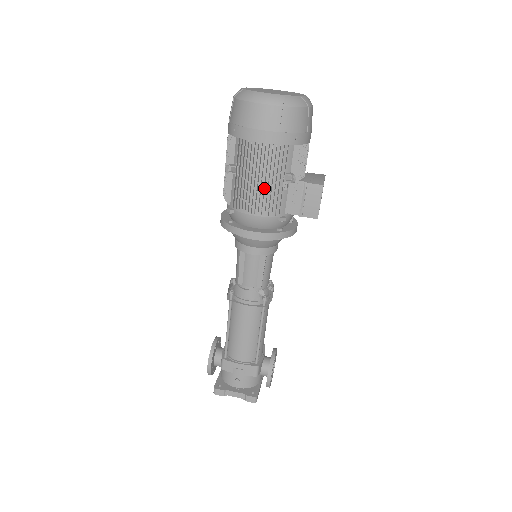
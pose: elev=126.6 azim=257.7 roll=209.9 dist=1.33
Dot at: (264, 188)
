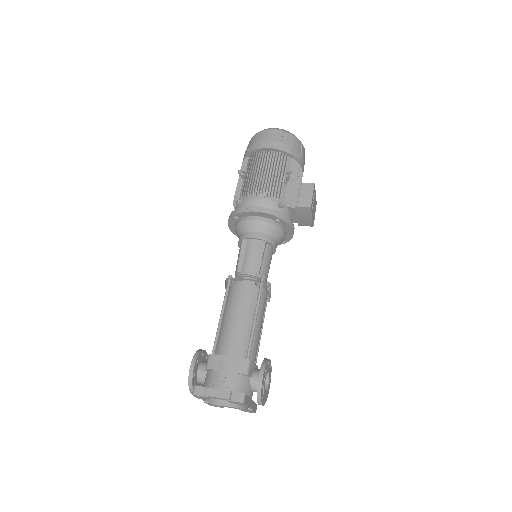
Dot at: (268, 178)
